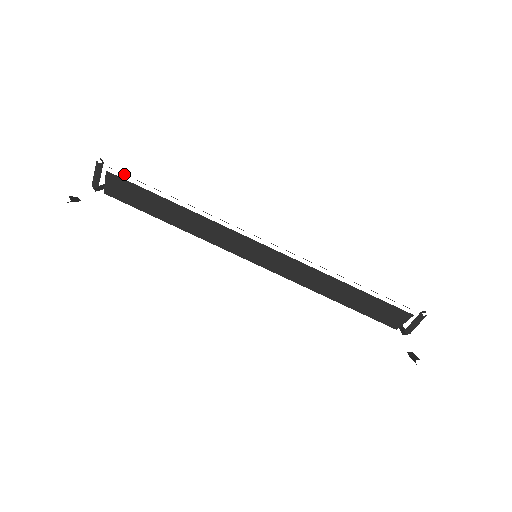
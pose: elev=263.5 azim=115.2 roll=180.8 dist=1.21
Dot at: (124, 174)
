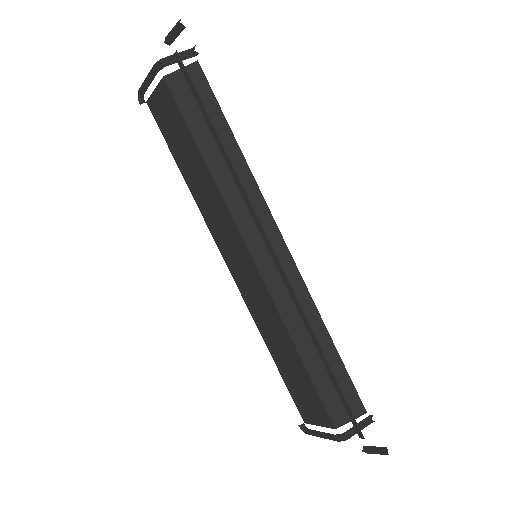
Dot at: occluded
